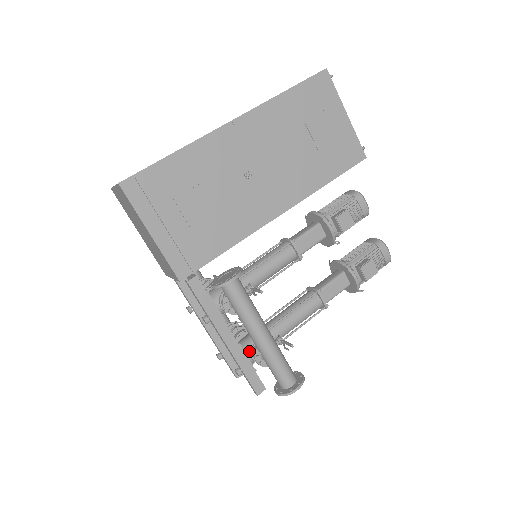
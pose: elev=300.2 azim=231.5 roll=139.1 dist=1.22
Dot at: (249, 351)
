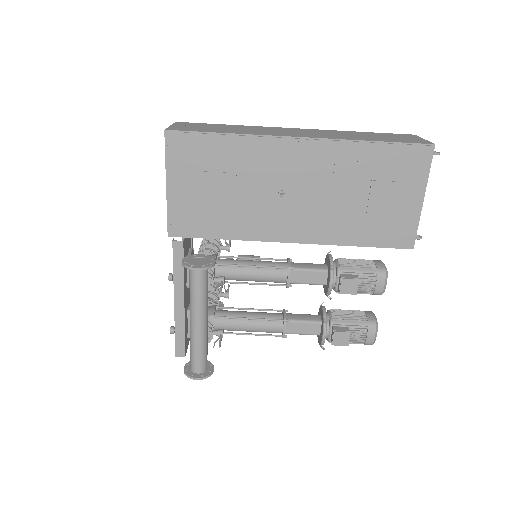
Dot at: occluded
